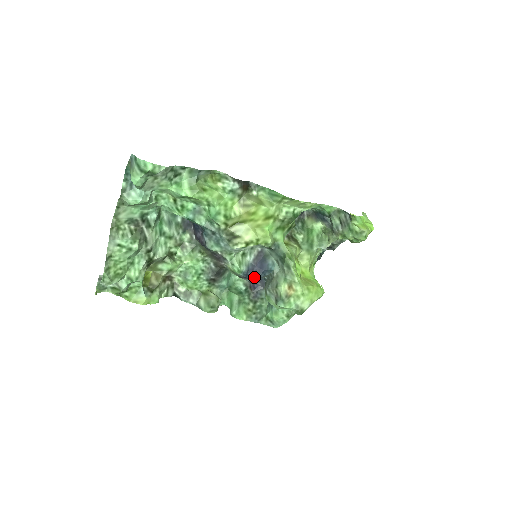
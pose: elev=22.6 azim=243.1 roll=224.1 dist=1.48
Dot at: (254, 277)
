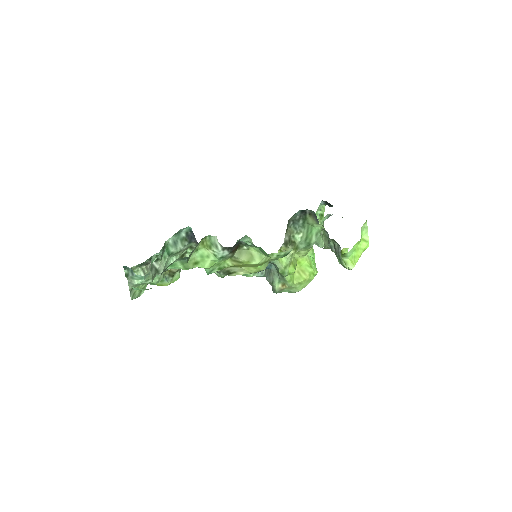
Dot at: occluded
